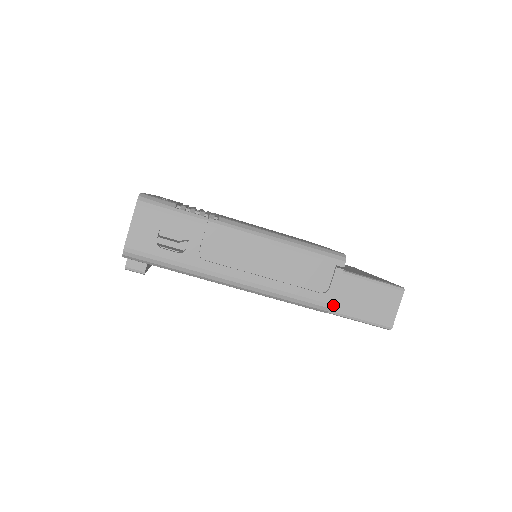
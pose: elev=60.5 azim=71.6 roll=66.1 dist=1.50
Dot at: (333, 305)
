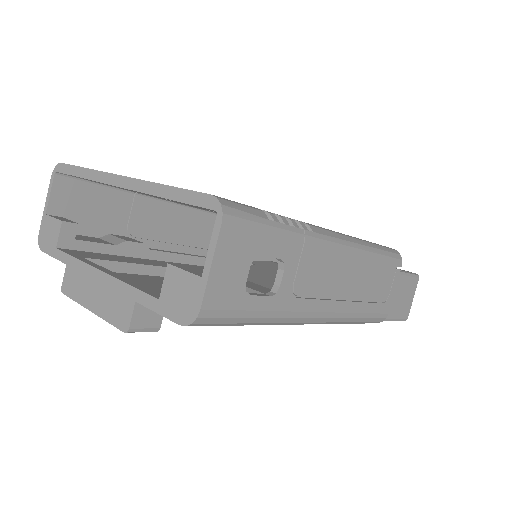
Dot at: occluded
